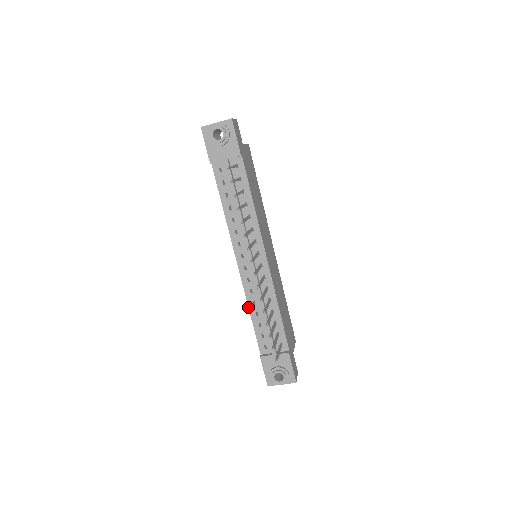
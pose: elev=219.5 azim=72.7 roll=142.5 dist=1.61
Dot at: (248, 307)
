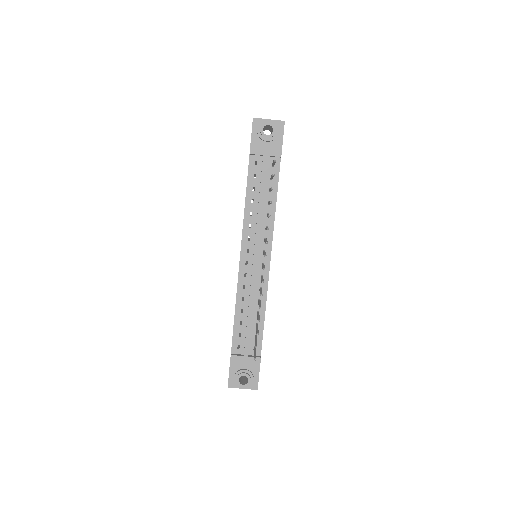
Dot at: occluded
